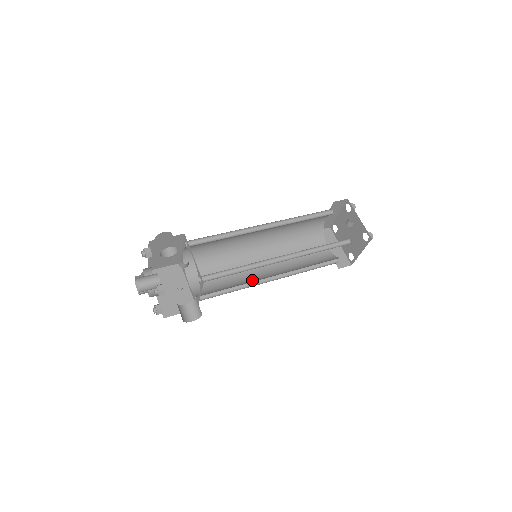
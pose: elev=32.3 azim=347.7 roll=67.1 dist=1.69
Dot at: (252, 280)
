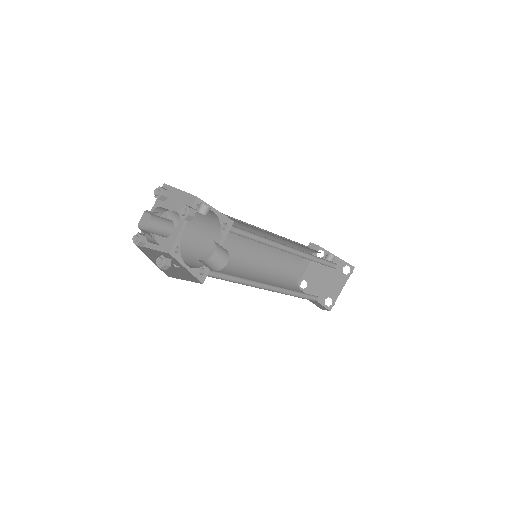
Dot at: occluded
